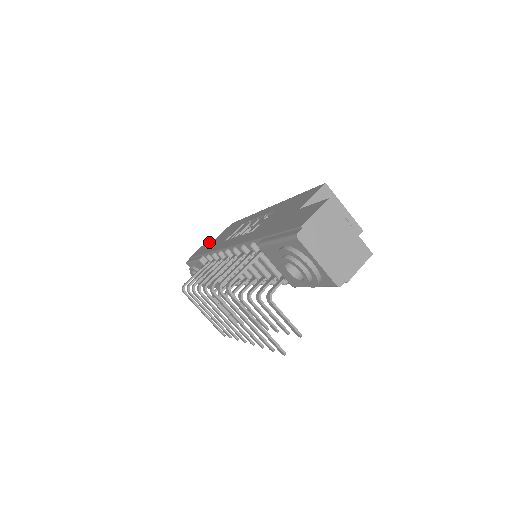
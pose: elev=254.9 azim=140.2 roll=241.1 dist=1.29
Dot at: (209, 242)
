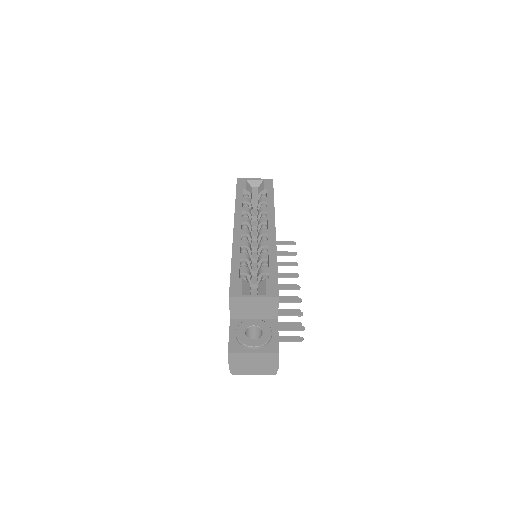
Dot at: occluded
